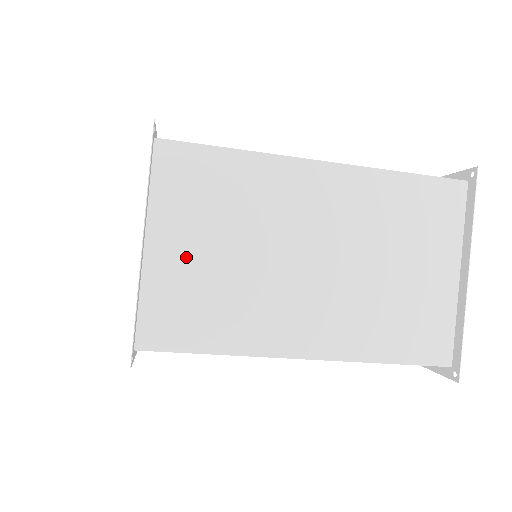
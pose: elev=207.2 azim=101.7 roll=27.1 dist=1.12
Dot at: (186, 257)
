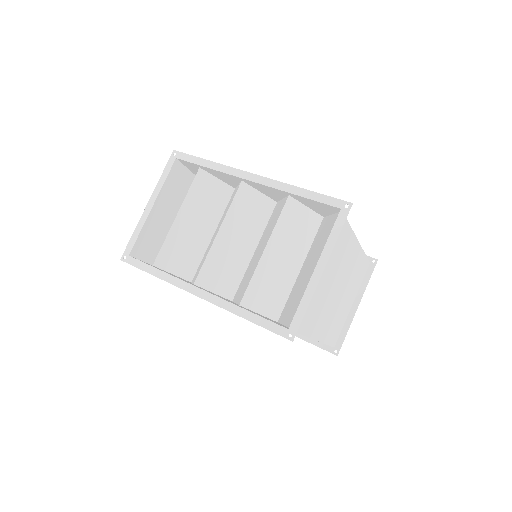
Dot at: occluded
